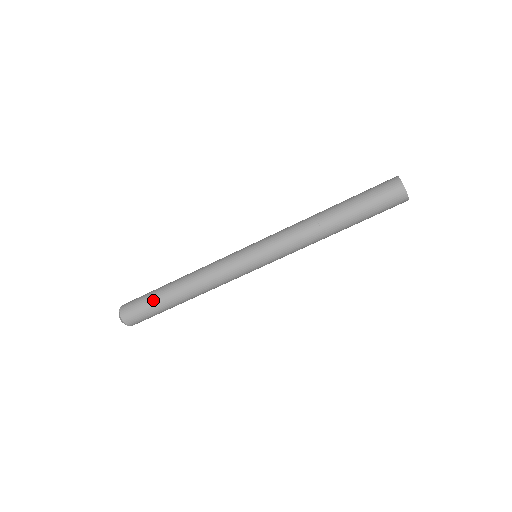
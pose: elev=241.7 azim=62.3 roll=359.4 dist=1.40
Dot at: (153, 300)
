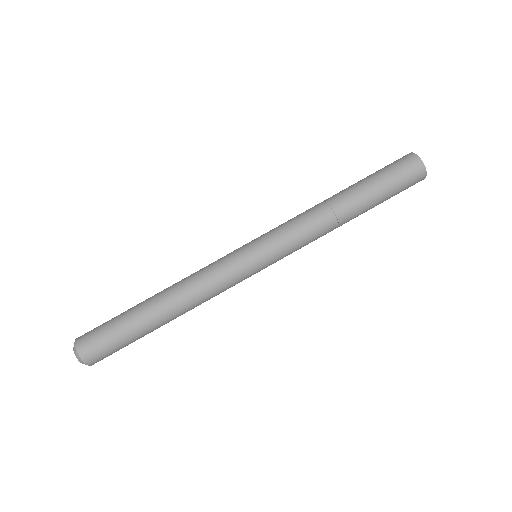
Dot at: (126, 328)
